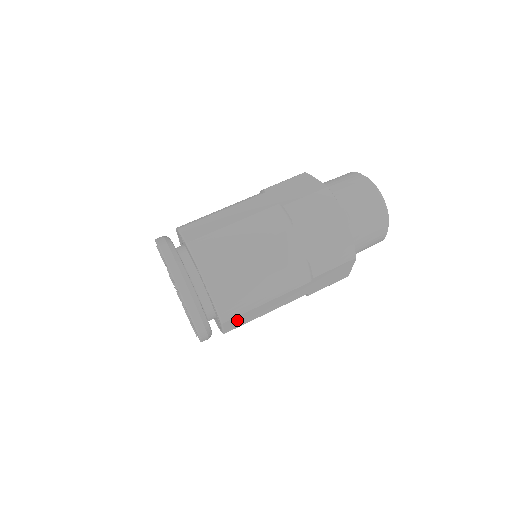
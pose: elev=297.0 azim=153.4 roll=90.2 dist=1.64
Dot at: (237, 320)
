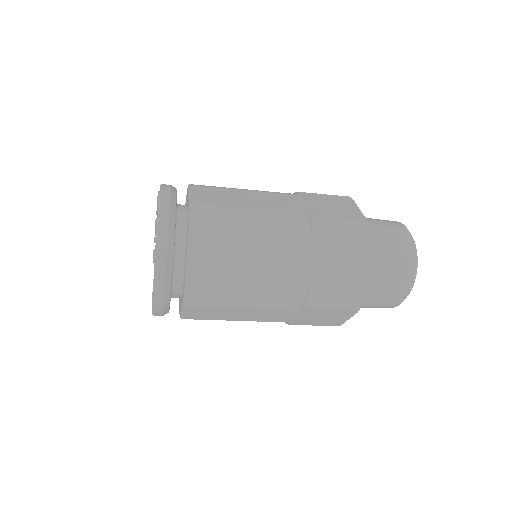
Dot at: (202, 311)
